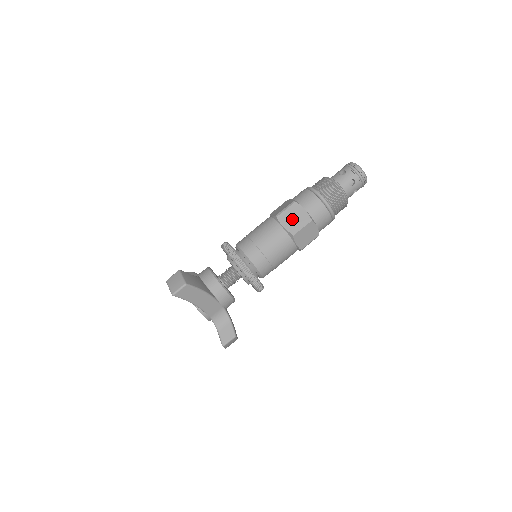
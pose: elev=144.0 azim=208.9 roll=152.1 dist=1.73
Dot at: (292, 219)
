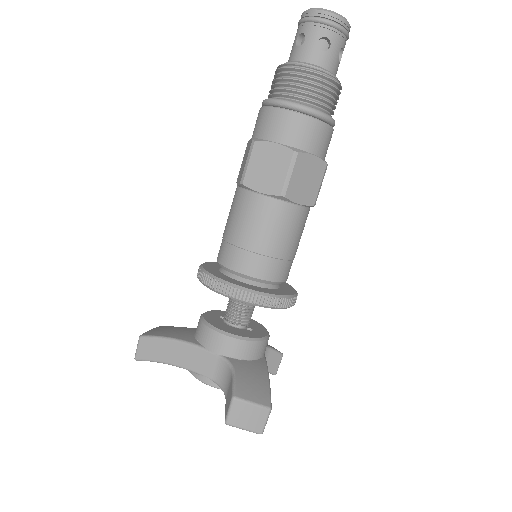
Dot at: (243, 166)
